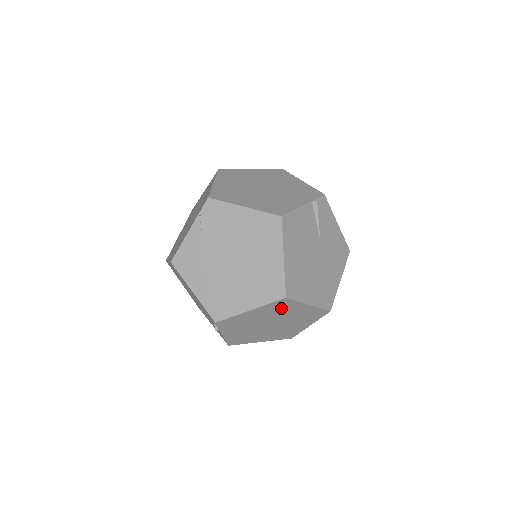
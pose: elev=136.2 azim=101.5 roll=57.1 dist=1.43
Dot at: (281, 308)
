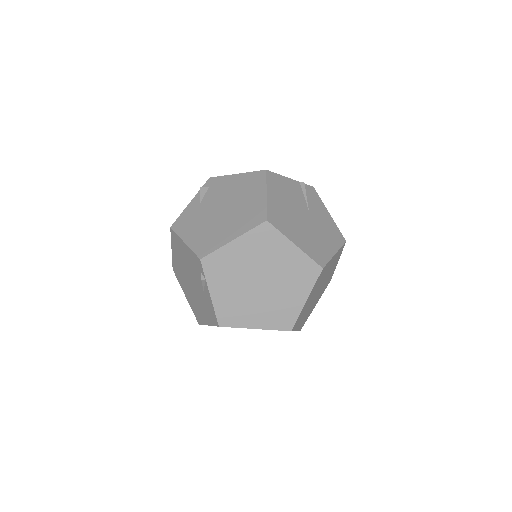
Dot at: (266, 245)
